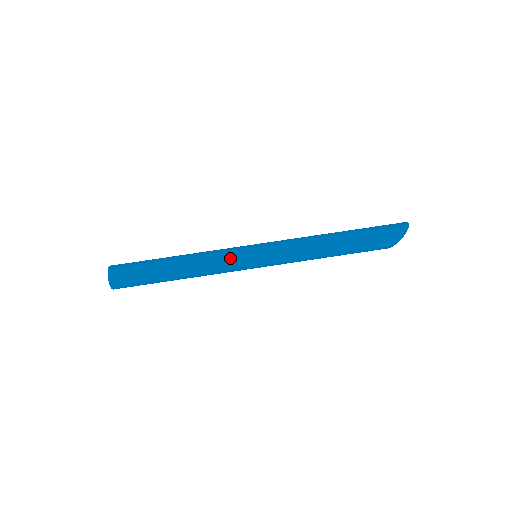
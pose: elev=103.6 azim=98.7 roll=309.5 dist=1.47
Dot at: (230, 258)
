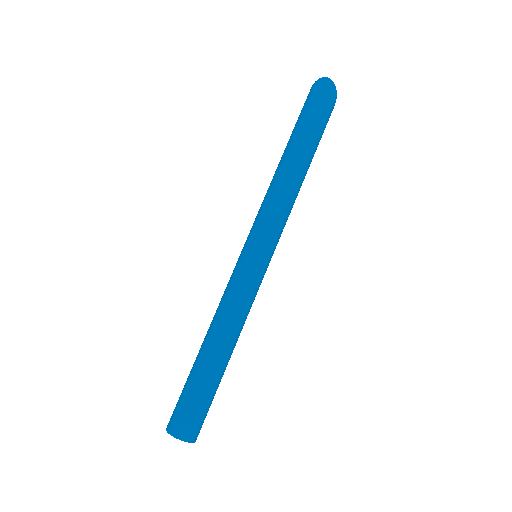
Dot at: (253, 290)
